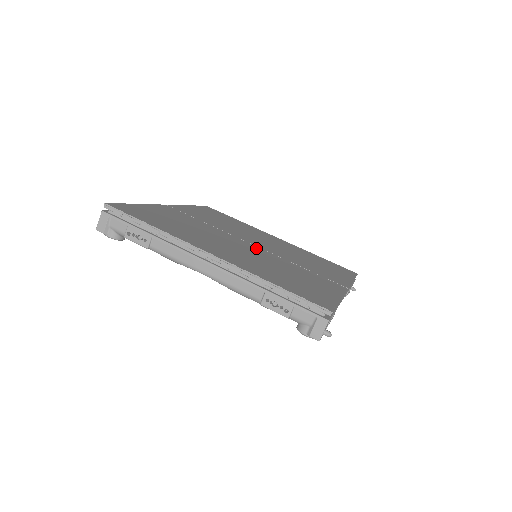
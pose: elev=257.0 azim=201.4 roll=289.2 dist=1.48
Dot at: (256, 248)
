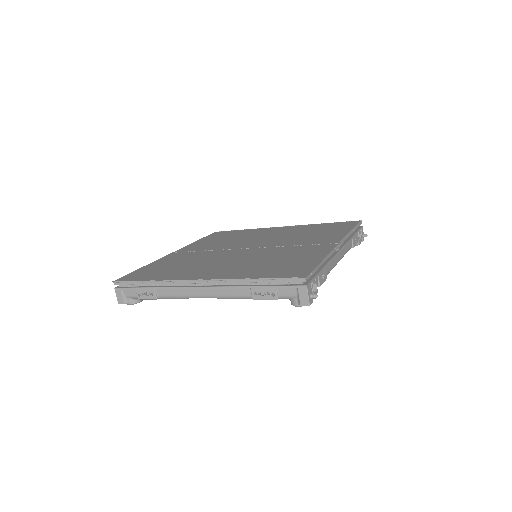
Dot at: (250, 250)
